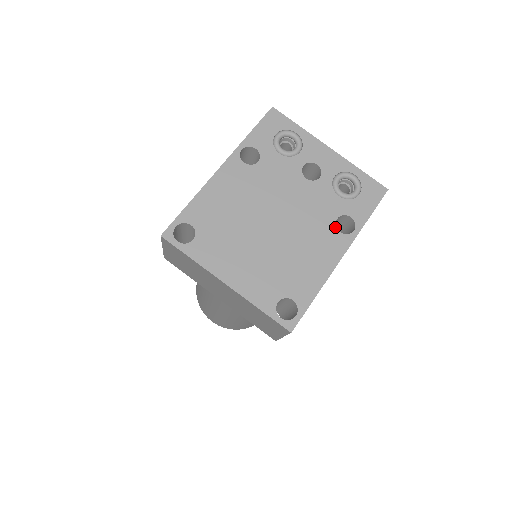
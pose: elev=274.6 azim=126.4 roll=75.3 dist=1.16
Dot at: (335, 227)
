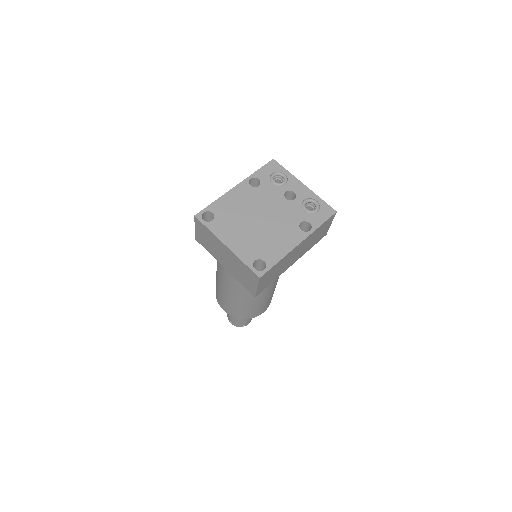
Dot at: (298, 227)
